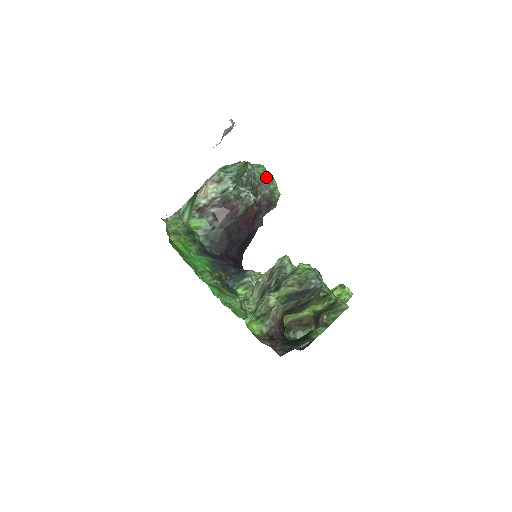
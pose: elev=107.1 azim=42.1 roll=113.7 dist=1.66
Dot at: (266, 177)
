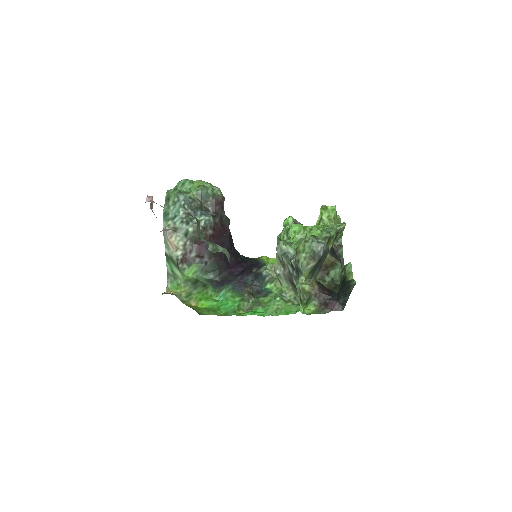
Dot at: (199, 189)
